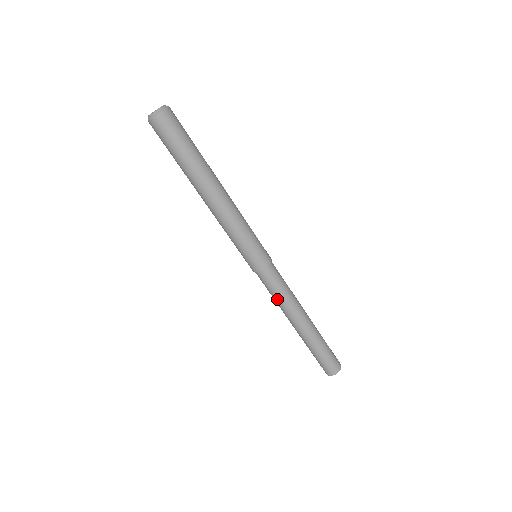
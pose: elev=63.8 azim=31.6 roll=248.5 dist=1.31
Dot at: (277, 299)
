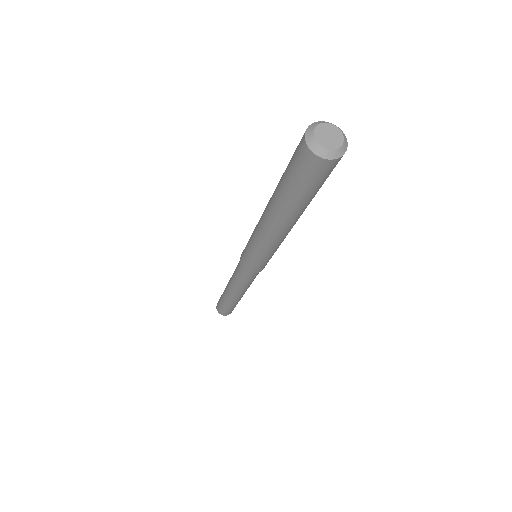
Dot at: (234, 275)
